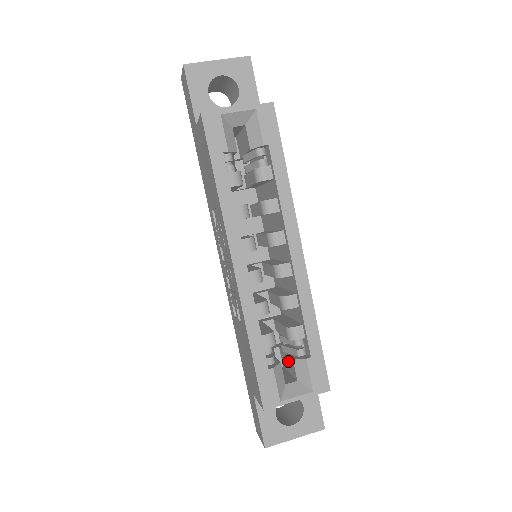
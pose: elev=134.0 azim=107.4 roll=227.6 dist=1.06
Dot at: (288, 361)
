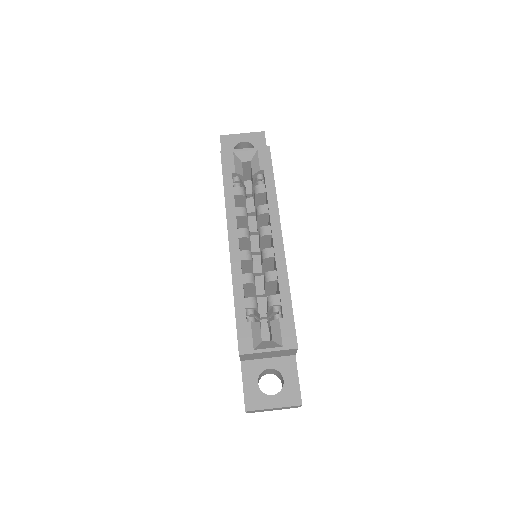
Dot at: (270, 332)
